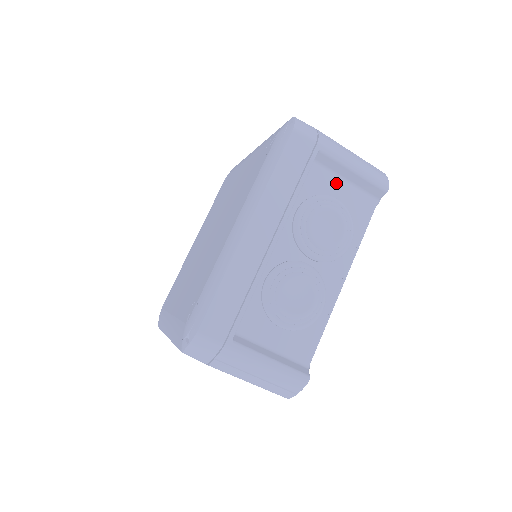
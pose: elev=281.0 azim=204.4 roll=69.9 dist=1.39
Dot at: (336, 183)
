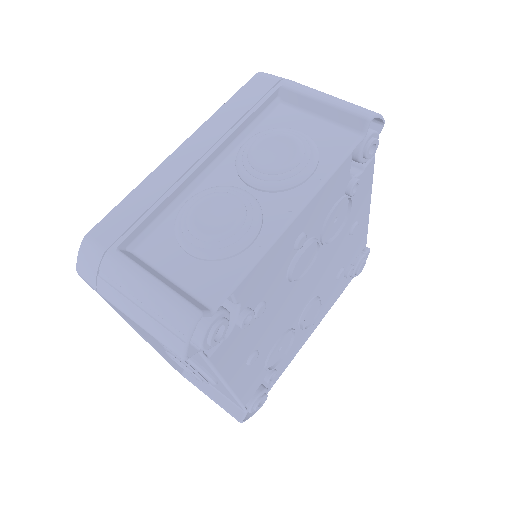
Dot at: (305, 120)
